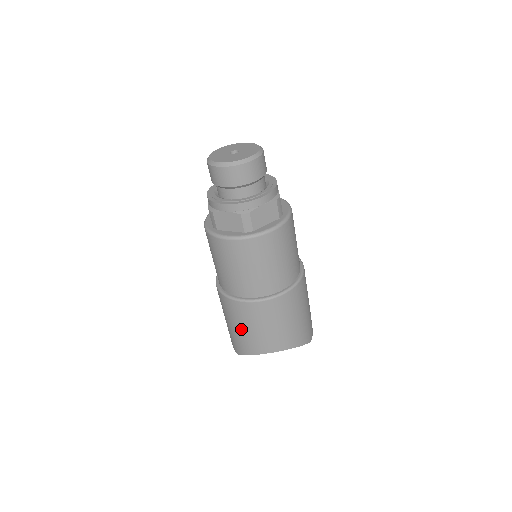
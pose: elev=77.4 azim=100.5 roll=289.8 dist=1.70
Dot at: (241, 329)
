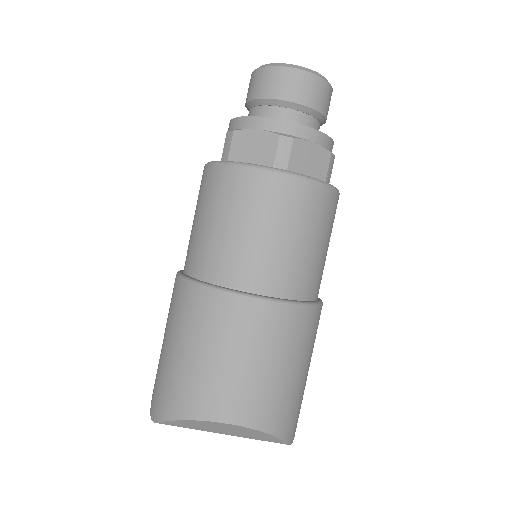
Dot at: (190, 354)
